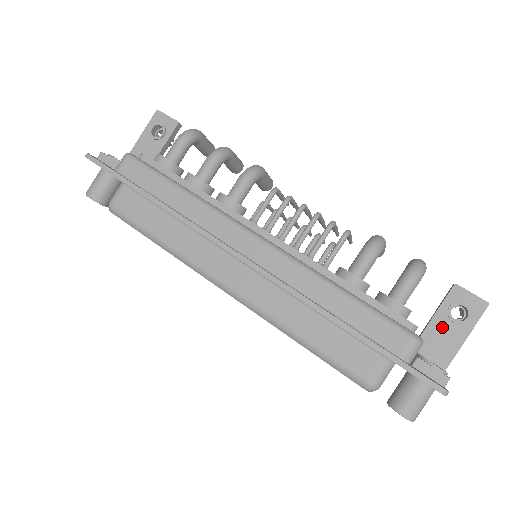
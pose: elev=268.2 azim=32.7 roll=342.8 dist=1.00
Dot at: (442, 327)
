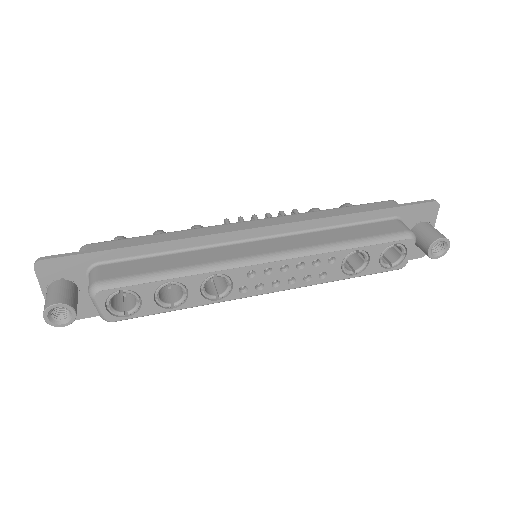
Dot at: occluded
